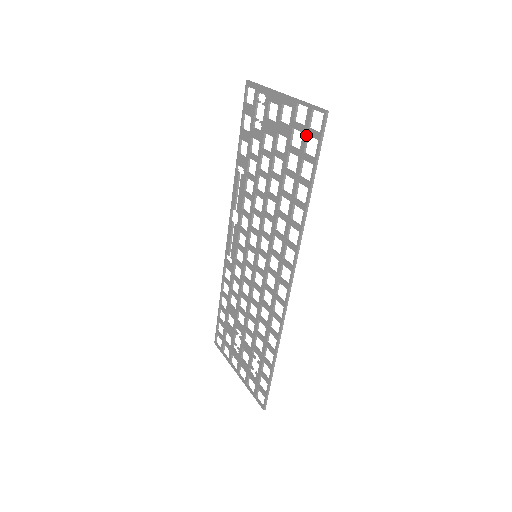
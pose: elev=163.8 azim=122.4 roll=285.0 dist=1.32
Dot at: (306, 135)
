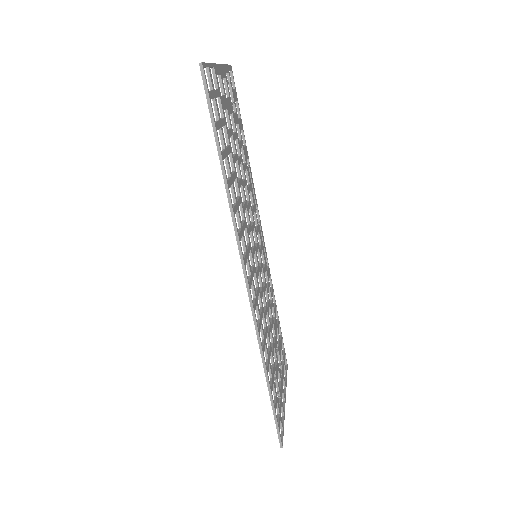
Dot at: (212, 100)
